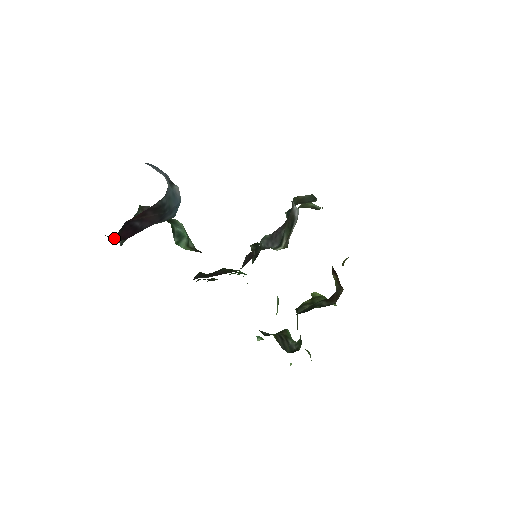
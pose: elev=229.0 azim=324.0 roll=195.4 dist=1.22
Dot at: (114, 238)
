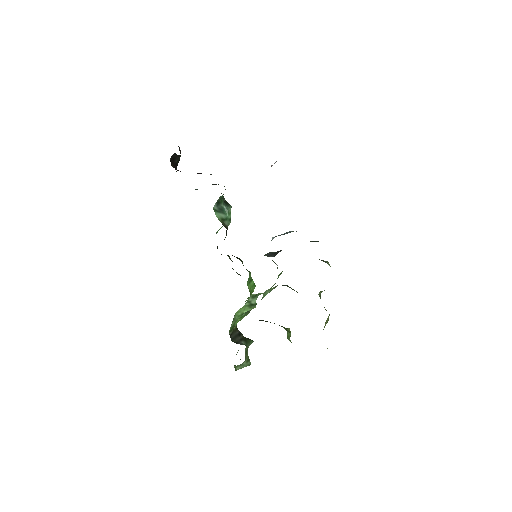
Dot at: occluded
